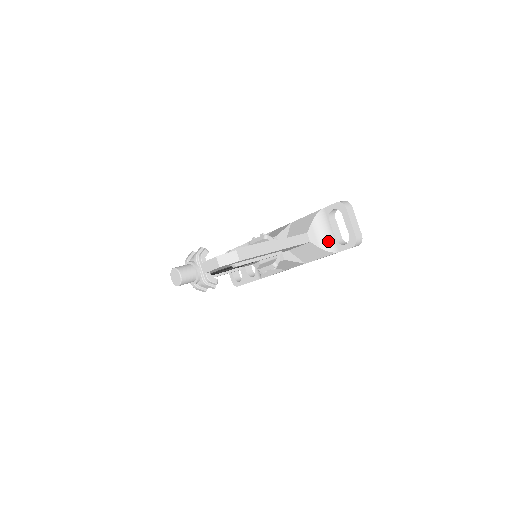
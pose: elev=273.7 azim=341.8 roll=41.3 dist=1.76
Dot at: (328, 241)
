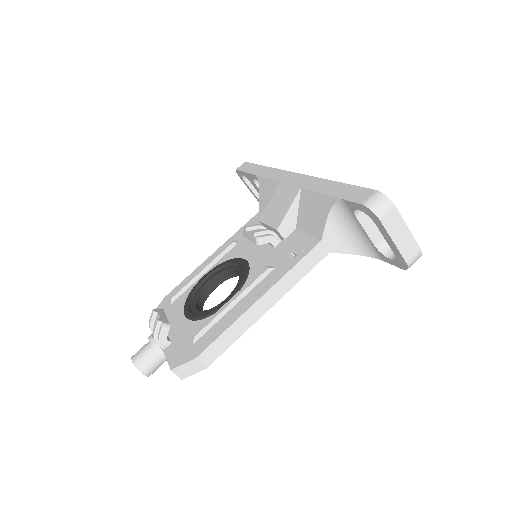
Dot at: (362, 243)
